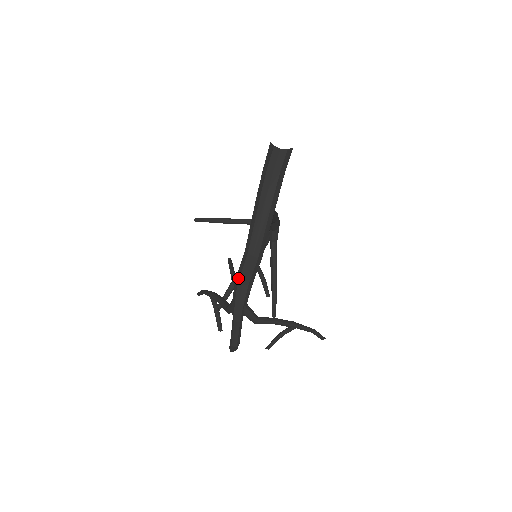
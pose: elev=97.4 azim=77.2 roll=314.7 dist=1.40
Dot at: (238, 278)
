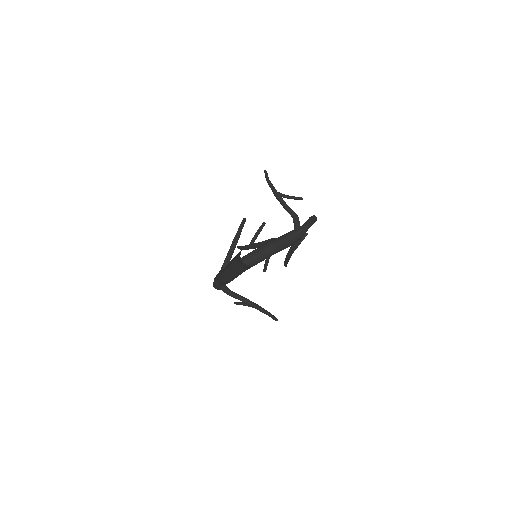
Dot at: (217, 276)
